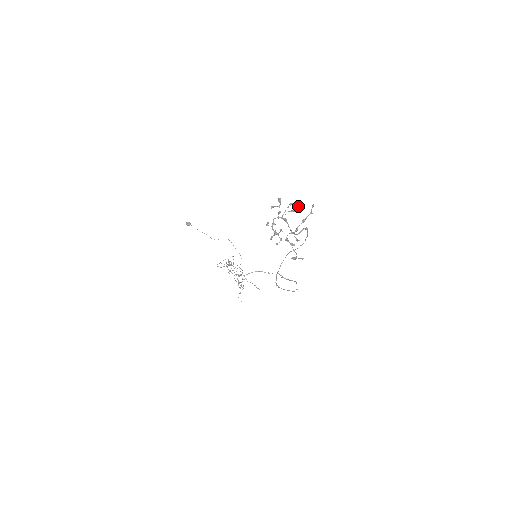
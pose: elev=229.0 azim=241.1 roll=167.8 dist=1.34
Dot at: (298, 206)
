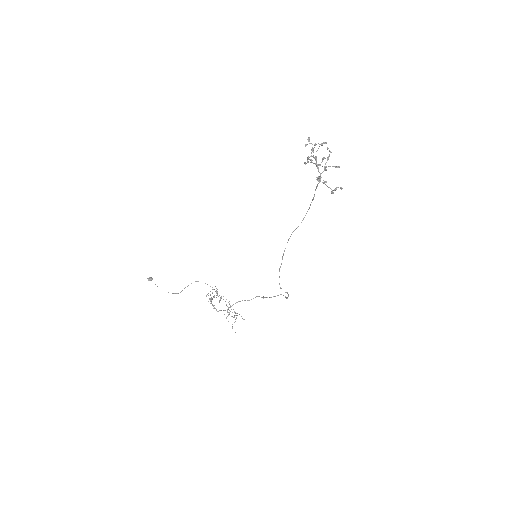
Dot at: occluded
